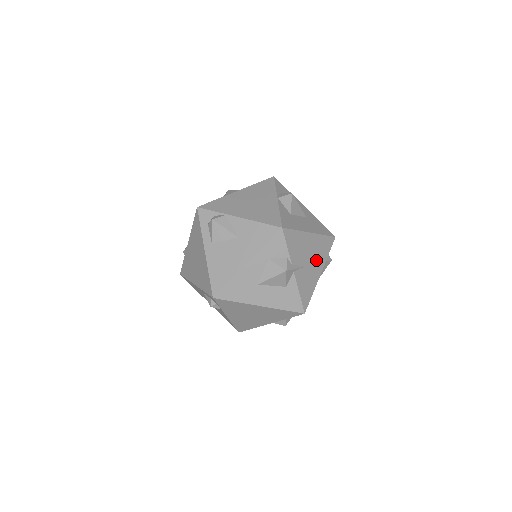
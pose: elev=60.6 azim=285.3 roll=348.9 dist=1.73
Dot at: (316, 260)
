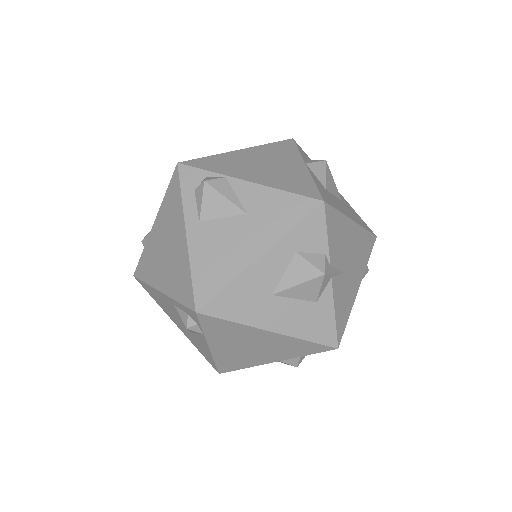
Dot at: (356, 265)
